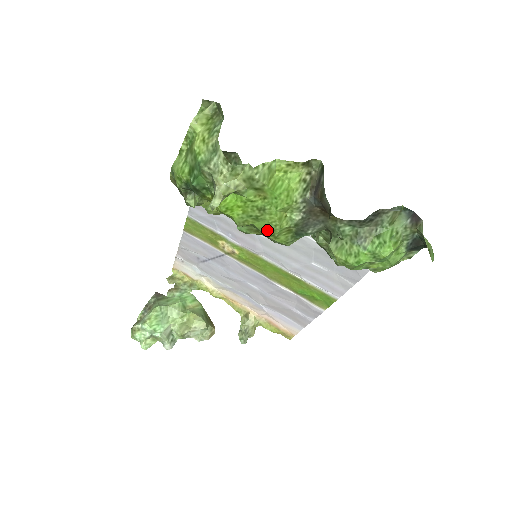
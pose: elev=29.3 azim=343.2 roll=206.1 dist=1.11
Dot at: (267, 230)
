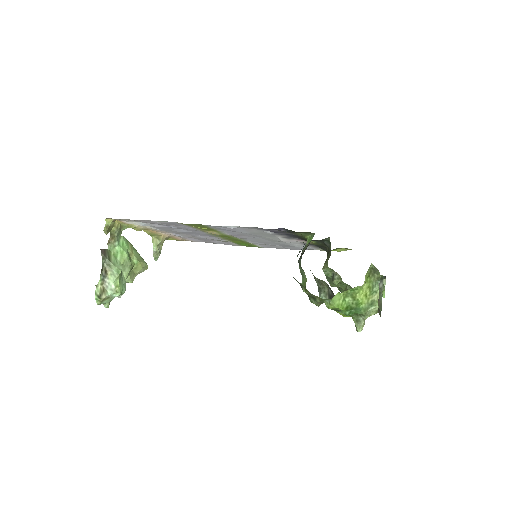
Dot at: occluded
